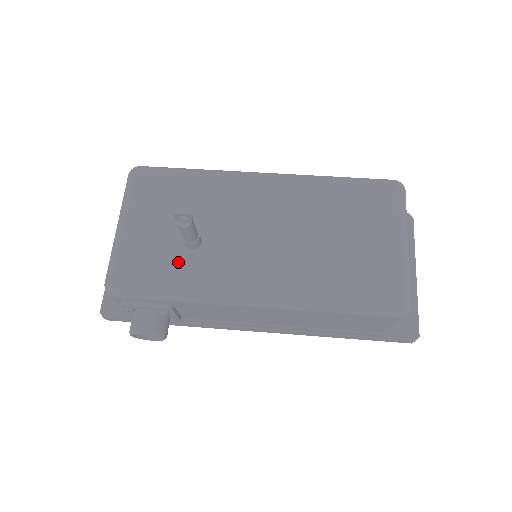
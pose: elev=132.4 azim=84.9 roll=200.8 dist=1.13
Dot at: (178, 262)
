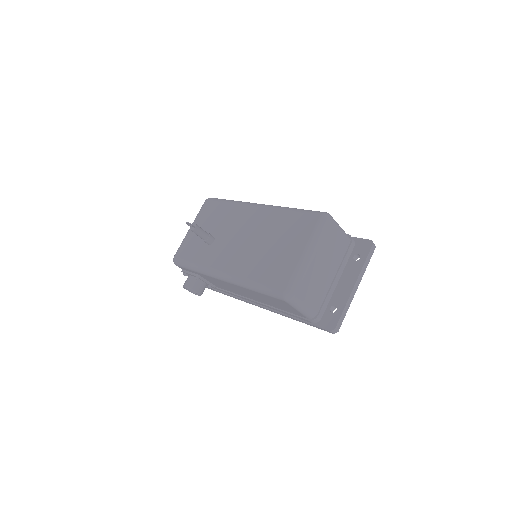
Dot at: (201, 251)
